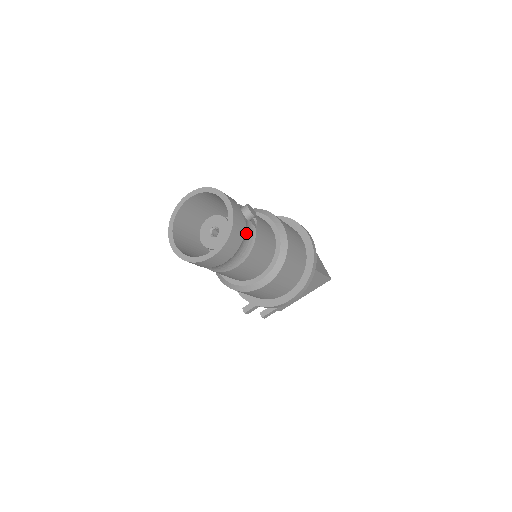
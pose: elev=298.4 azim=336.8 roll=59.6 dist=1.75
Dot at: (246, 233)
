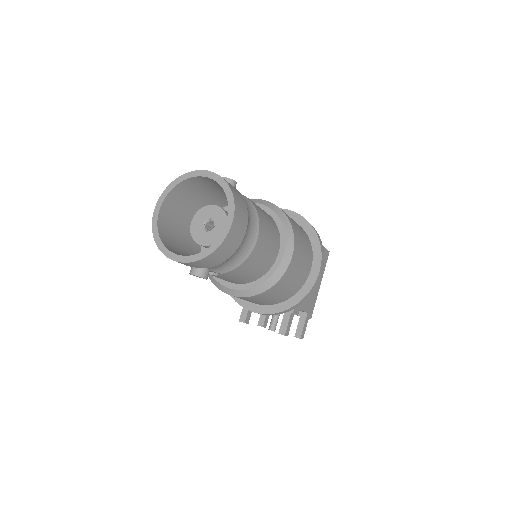
Dot at: occluded
